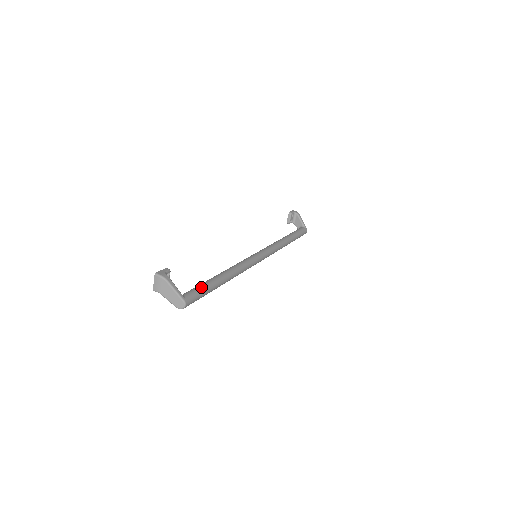
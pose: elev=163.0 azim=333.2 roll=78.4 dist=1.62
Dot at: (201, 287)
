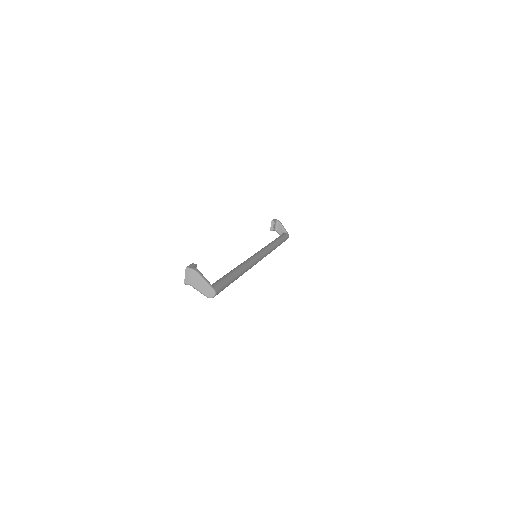
Dot at: (223, 279)
